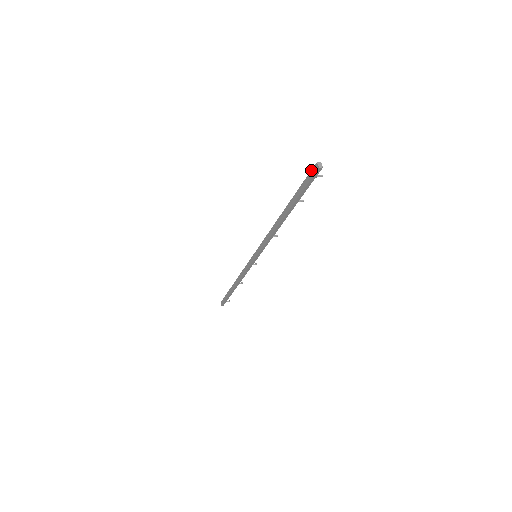
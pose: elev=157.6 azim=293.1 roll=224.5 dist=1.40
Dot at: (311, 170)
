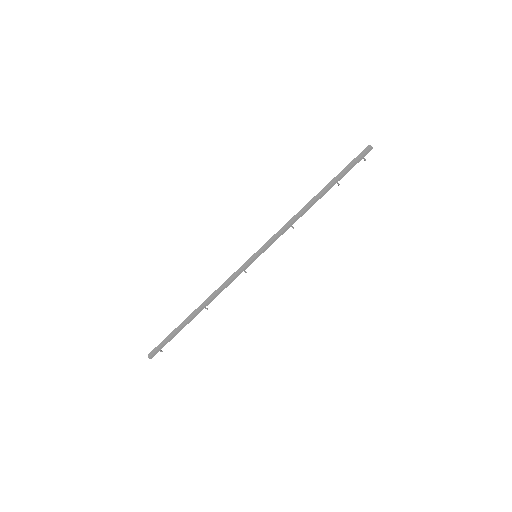
Dot at: (362, 151)
